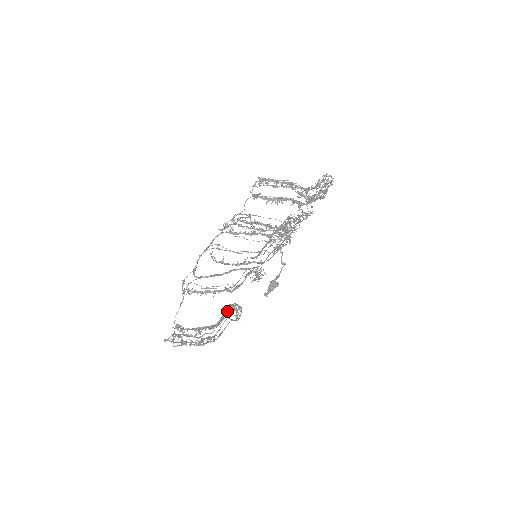
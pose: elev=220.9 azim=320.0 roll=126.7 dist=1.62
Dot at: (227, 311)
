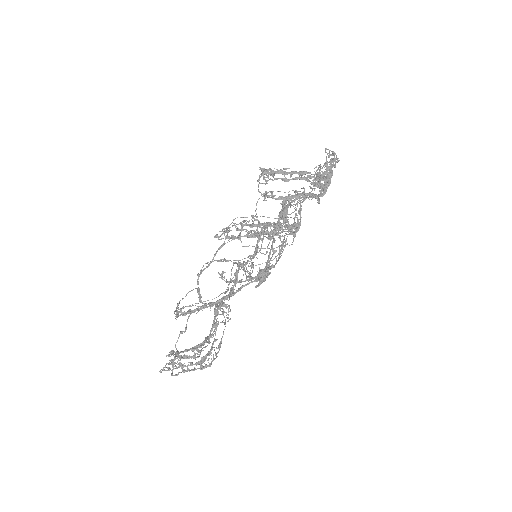
Dot at: (217, 315)
